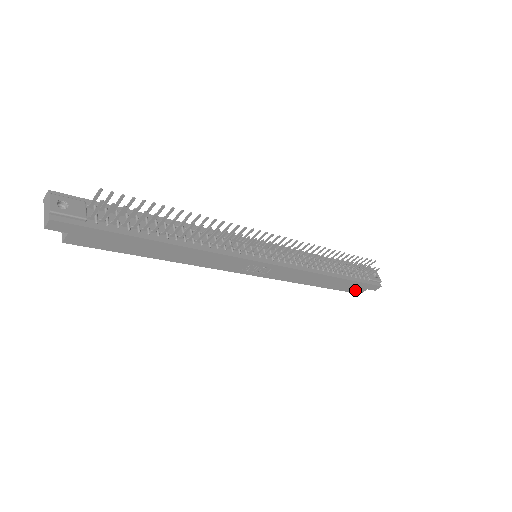
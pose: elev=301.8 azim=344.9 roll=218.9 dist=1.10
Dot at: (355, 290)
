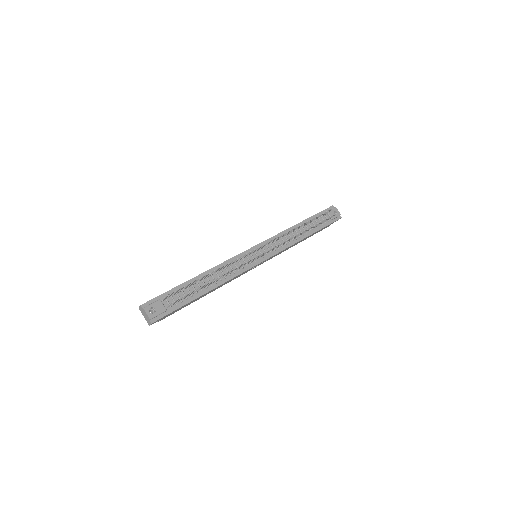
Dot at: (324, 228)
